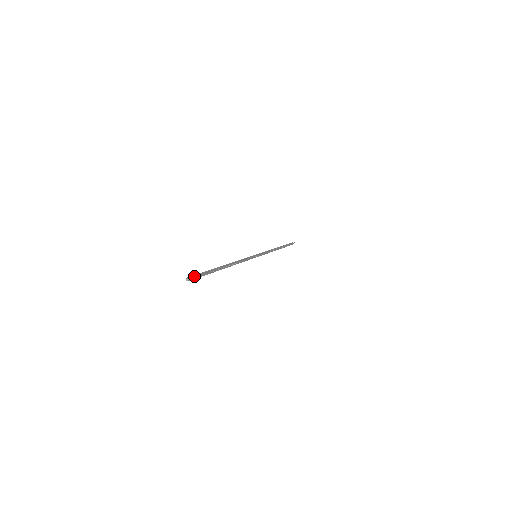
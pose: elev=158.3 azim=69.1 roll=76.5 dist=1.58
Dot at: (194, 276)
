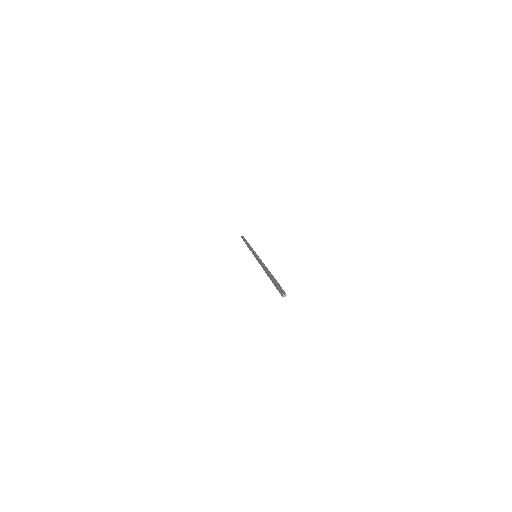
Dot at: (283, 290)
